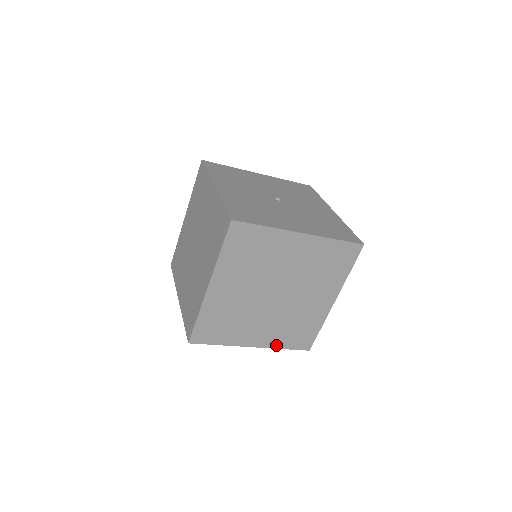
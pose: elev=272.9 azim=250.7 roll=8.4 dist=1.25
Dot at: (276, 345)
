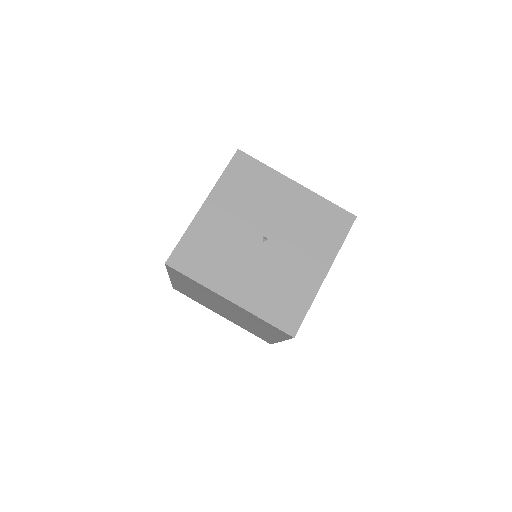
Dot at: occluded
